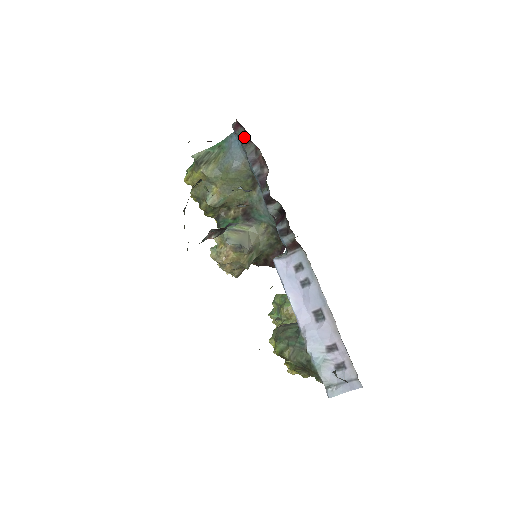
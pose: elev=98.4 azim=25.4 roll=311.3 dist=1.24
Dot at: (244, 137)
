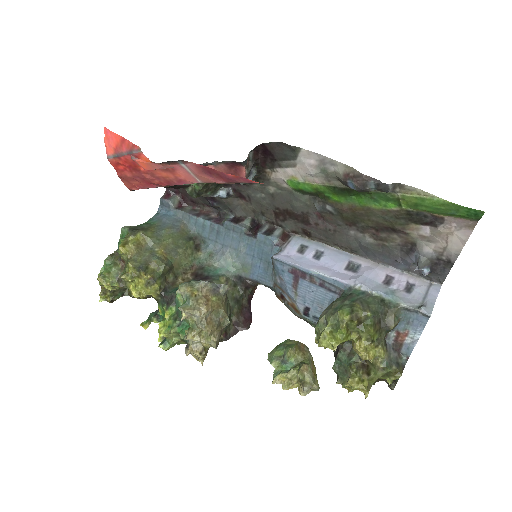
Dot at: (177, 203)
